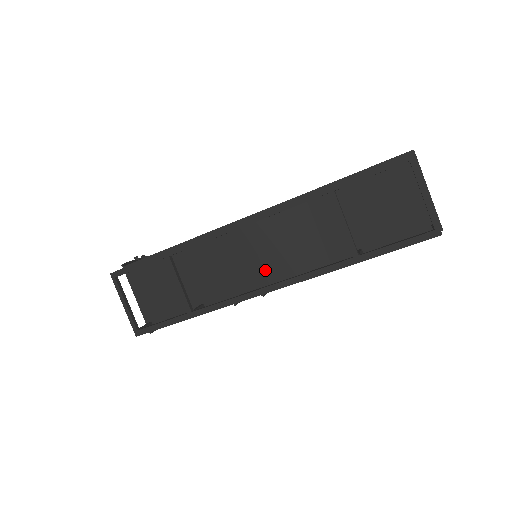
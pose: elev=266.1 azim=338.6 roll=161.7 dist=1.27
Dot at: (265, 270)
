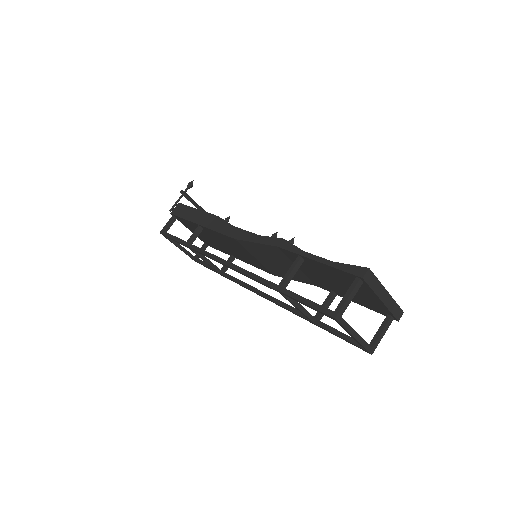
Dot at: (265, 267)
